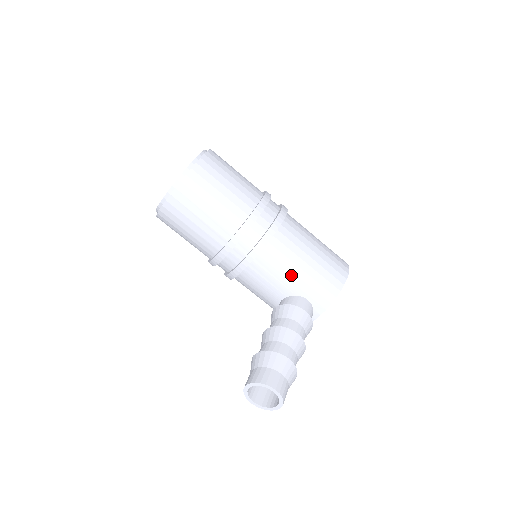
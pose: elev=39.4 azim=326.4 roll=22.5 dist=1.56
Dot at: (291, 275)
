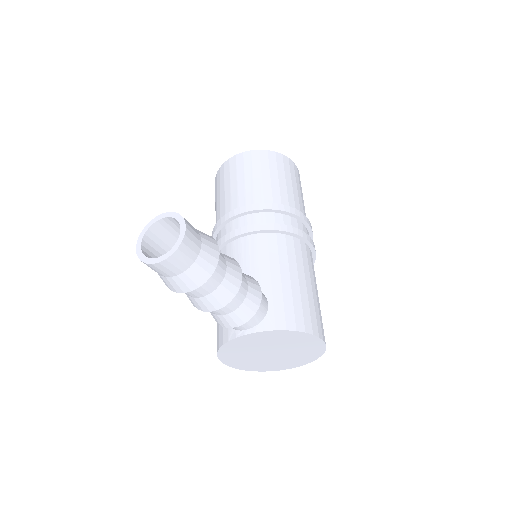
Dot at: (277, 272)
